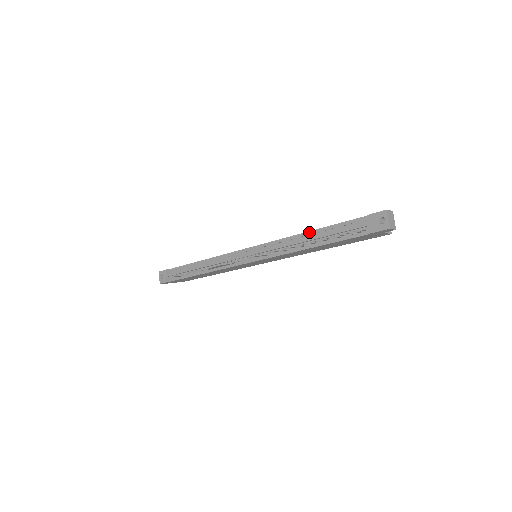
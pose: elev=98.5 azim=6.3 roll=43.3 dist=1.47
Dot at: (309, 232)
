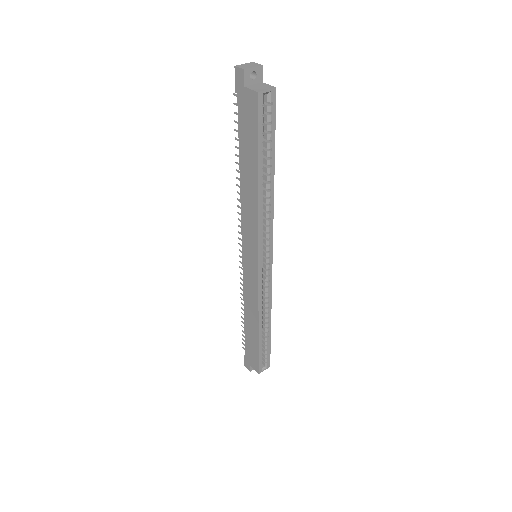
Dot at: occluded
